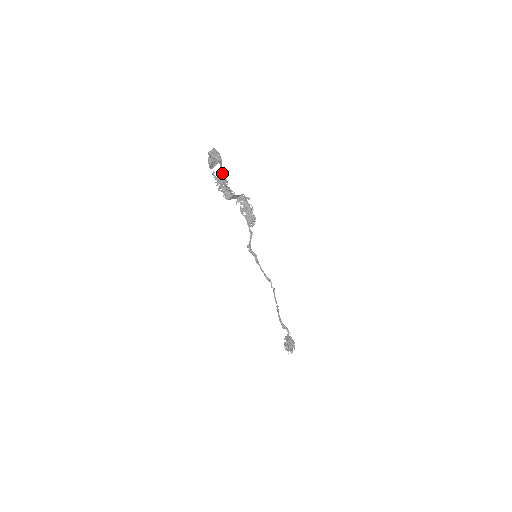
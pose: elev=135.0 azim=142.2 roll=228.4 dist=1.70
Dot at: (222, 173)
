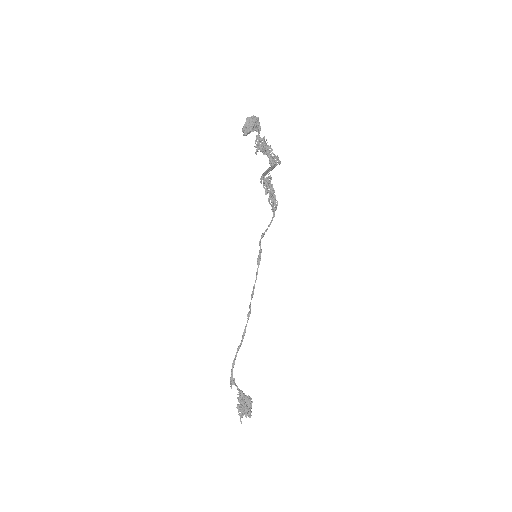
Dot at: (266, 139)
